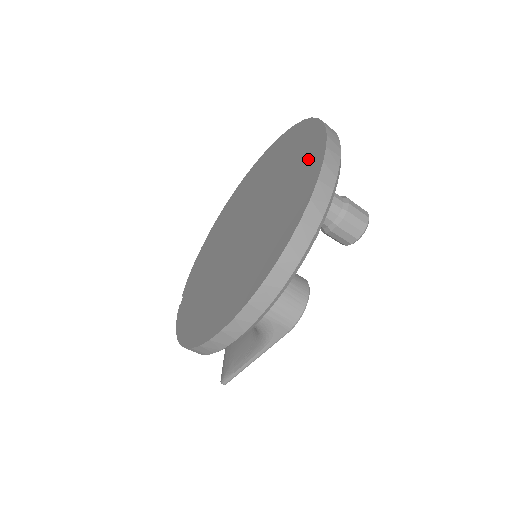
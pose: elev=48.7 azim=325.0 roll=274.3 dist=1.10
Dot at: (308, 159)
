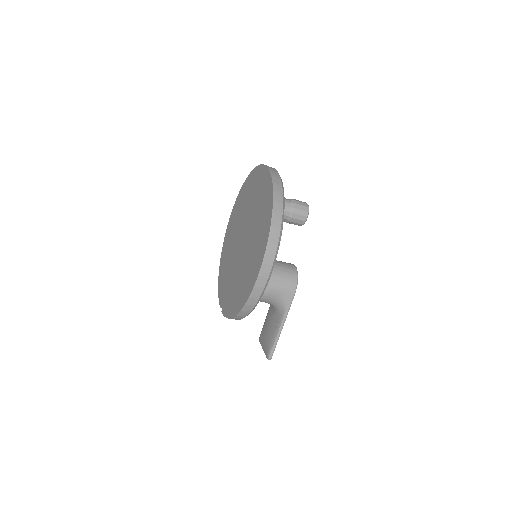
Dot at: (262, 182)
